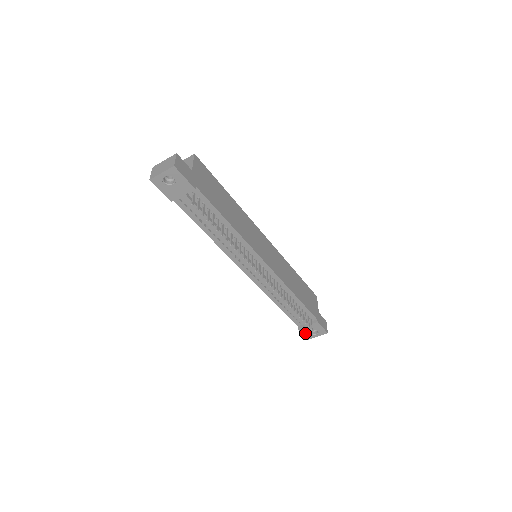
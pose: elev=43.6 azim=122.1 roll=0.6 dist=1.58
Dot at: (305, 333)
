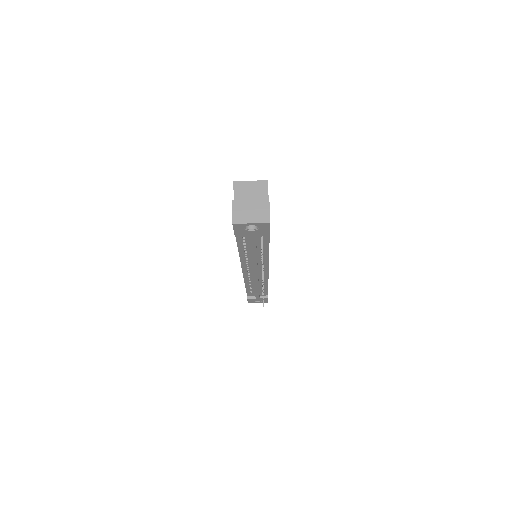
Dot at: (250, 301)
